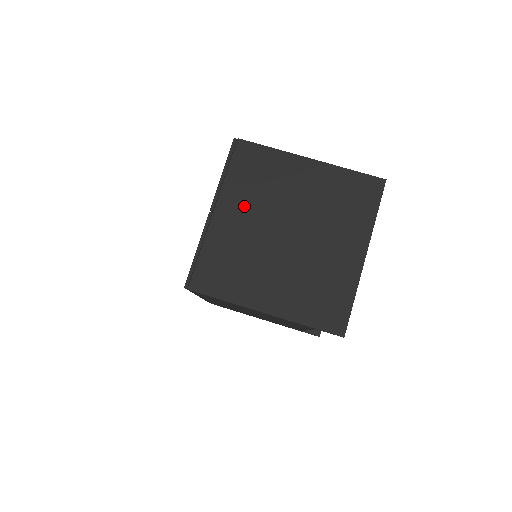
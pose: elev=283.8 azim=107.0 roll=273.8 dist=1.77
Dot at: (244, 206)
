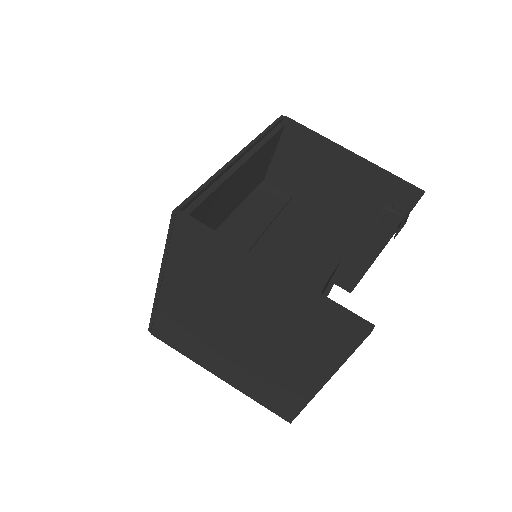
Dot at: (192, 290)
